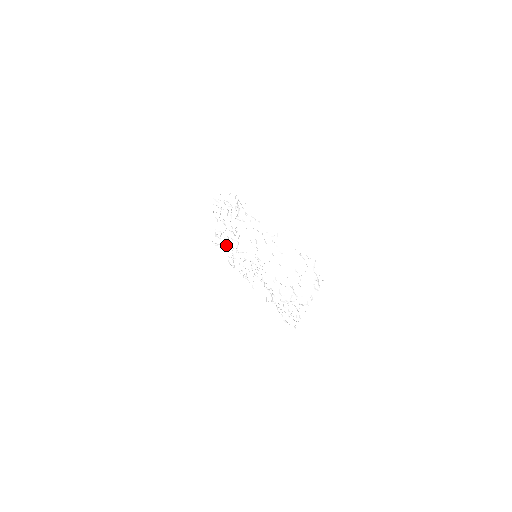
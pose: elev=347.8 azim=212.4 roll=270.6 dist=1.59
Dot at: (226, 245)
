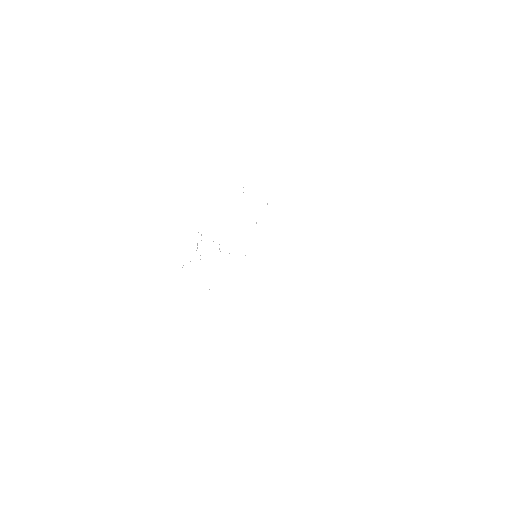
Dot at: occluded
